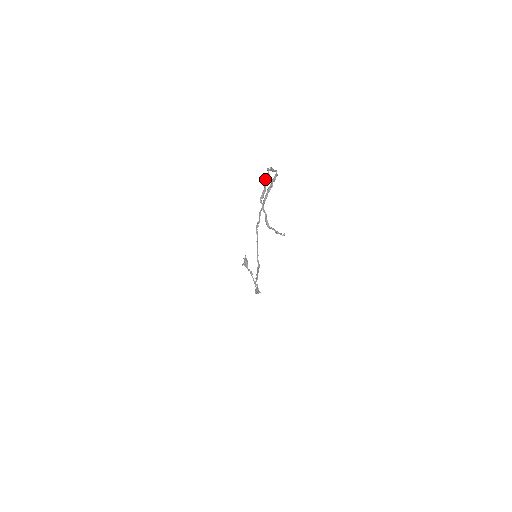
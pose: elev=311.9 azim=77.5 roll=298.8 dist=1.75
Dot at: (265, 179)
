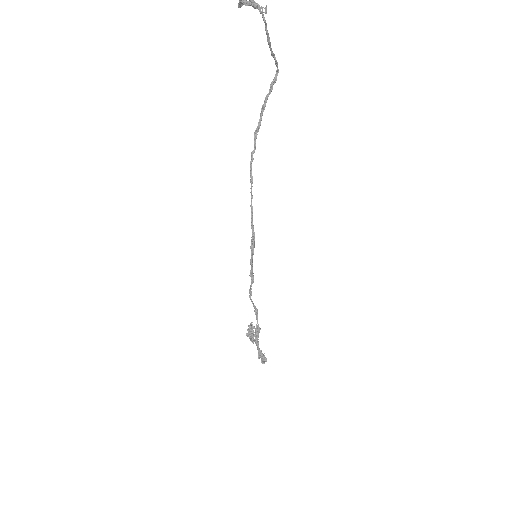
Dot at: out of frame
